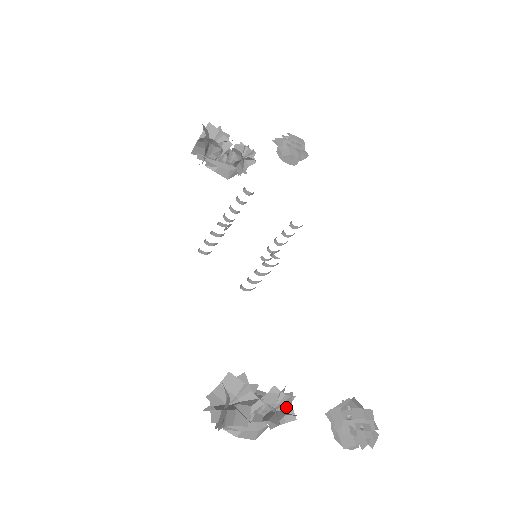
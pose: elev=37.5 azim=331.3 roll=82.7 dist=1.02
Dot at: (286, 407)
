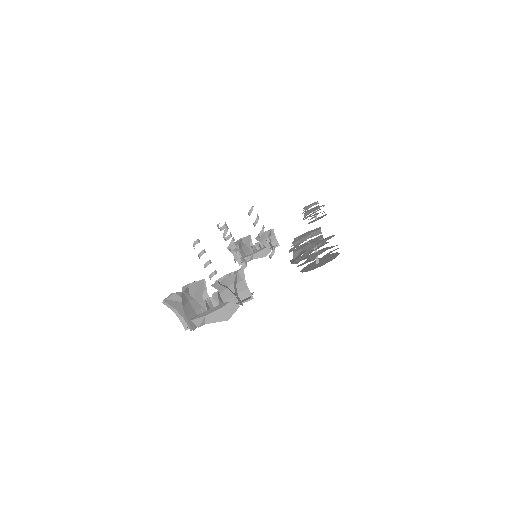
Dot at: (233, 278)
